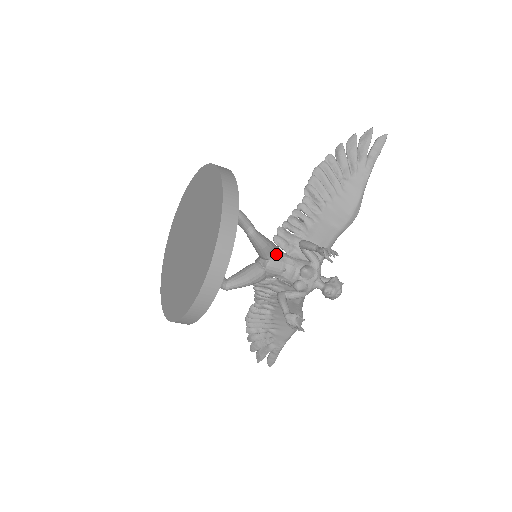
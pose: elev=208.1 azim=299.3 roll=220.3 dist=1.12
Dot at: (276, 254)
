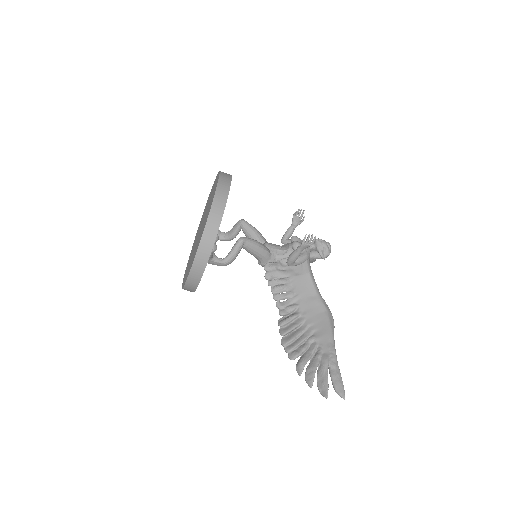
Dot at: occluded
